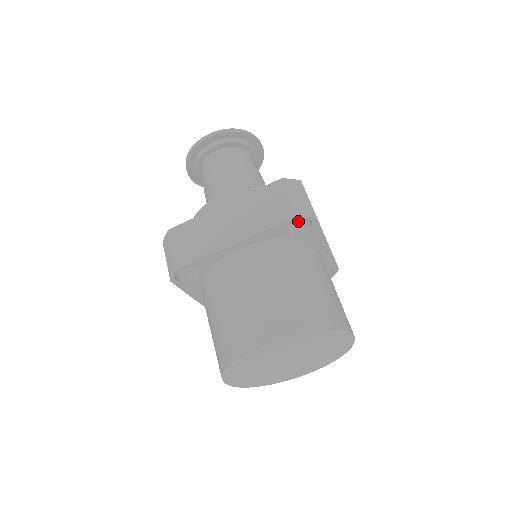
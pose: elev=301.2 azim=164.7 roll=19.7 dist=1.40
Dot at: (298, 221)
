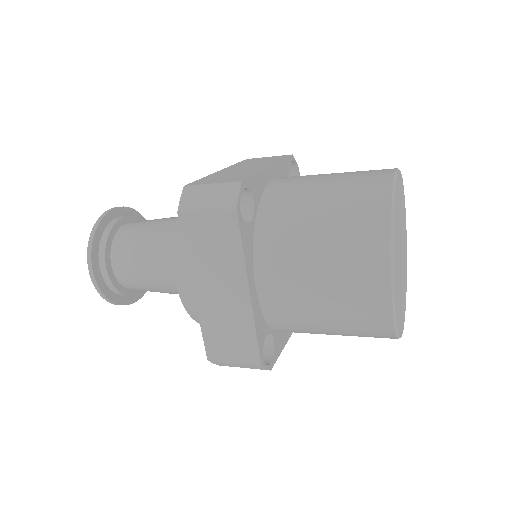
Dot at: occluded
